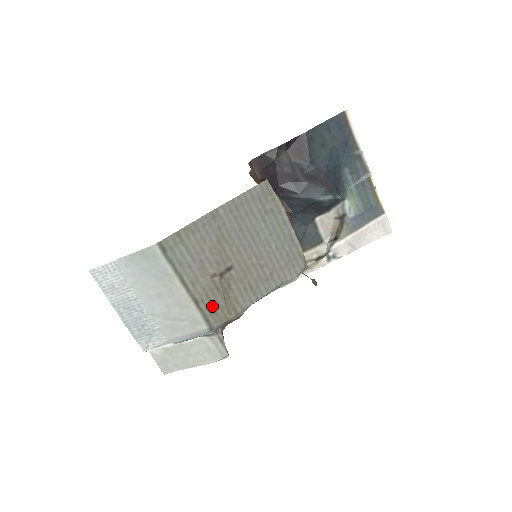
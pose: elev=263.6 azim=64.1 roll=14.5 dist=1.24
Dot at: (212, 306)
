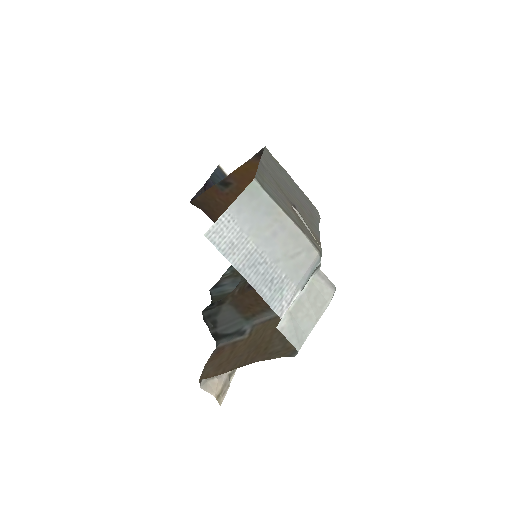
Dot at: (308, 235)
